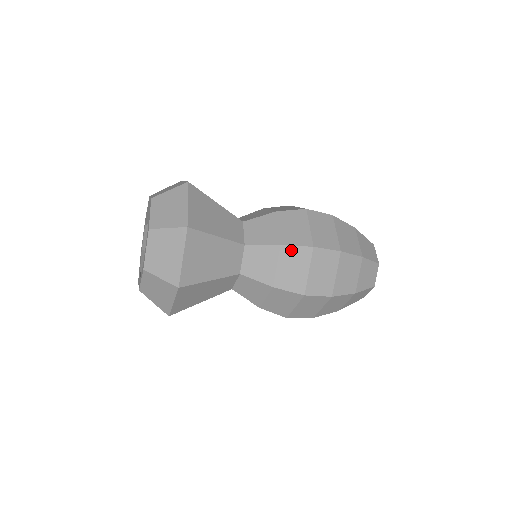
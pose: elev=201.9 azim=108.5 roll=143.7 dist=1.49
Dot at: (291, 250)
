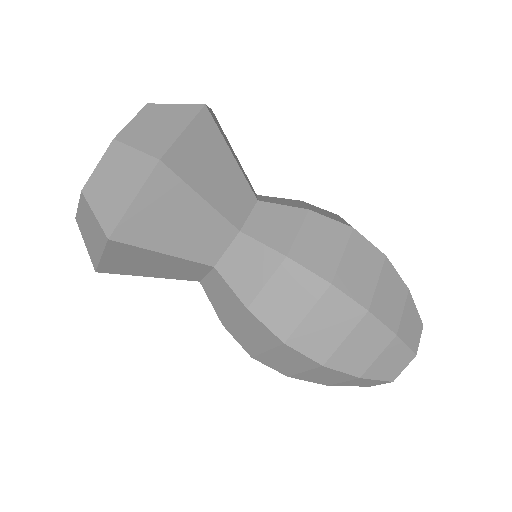
Dot at: (322, 220)
